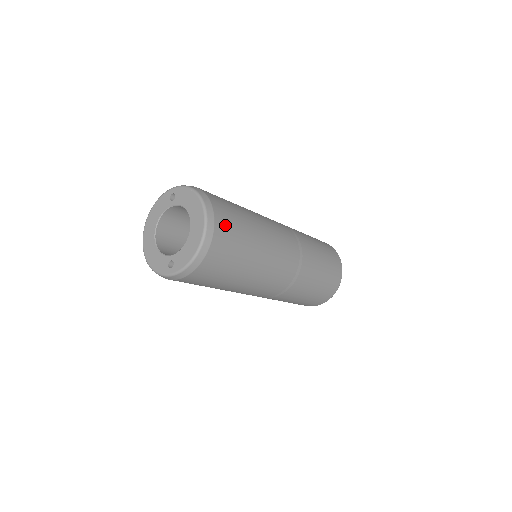
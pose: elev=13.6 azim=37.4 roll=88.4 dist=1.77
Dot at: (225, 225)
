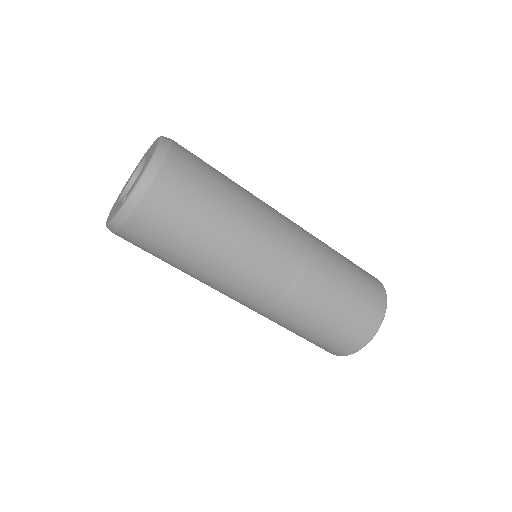
Dot at: (187, 155)
